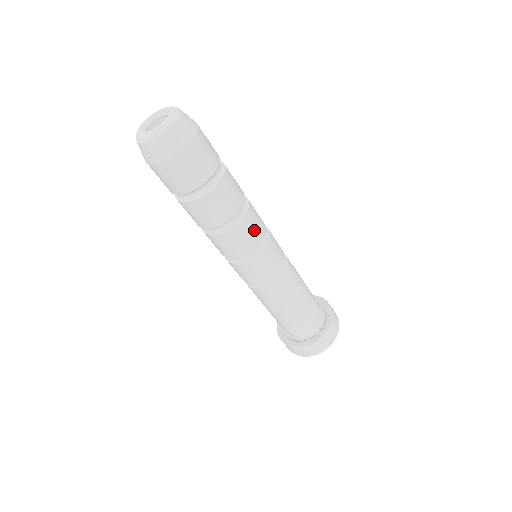
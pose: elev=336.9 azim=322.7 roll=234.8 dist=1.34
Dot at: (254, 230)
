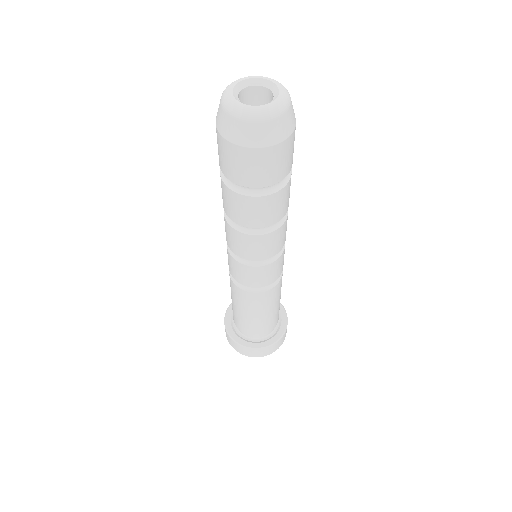
Dot at: occluded
